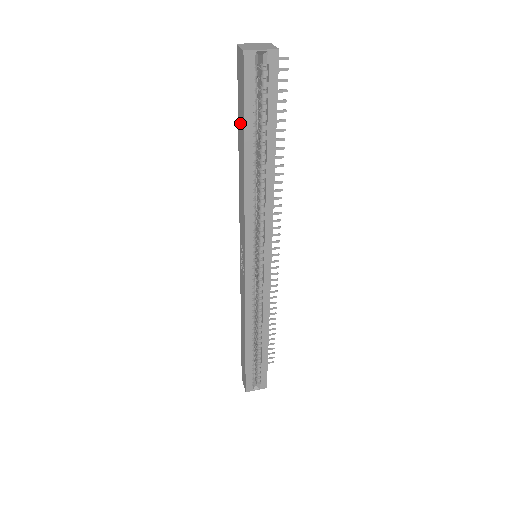
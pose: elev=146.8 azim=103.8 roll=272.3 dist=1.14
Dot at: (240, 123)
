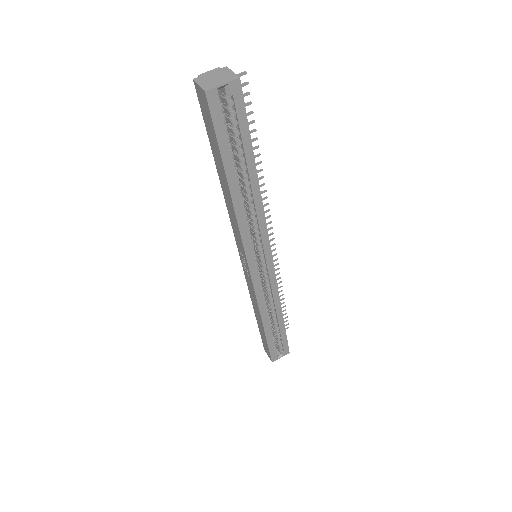
Dot at: (215, 152)
